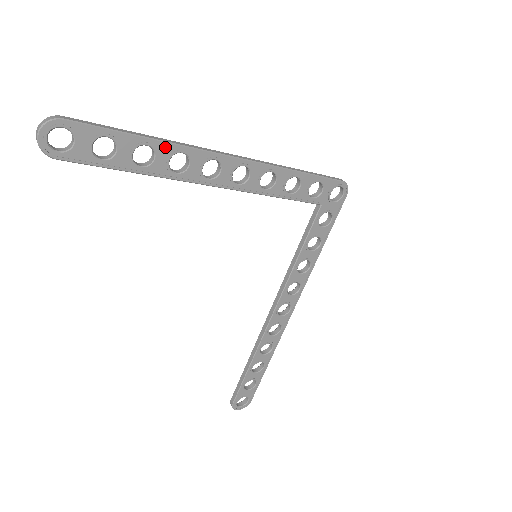
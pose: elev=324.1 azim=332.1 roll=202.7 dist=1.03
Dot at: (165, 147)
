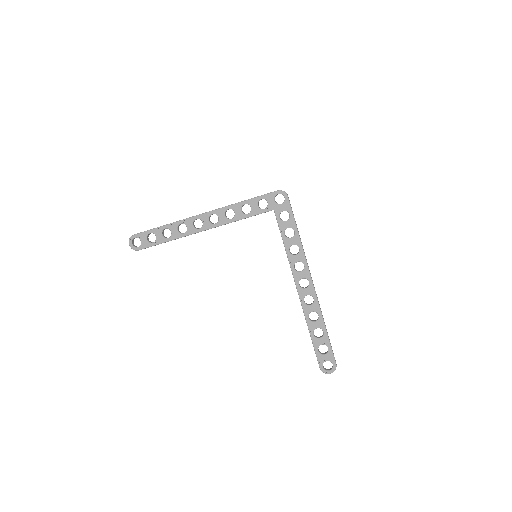
Dot at: (173, 225)
